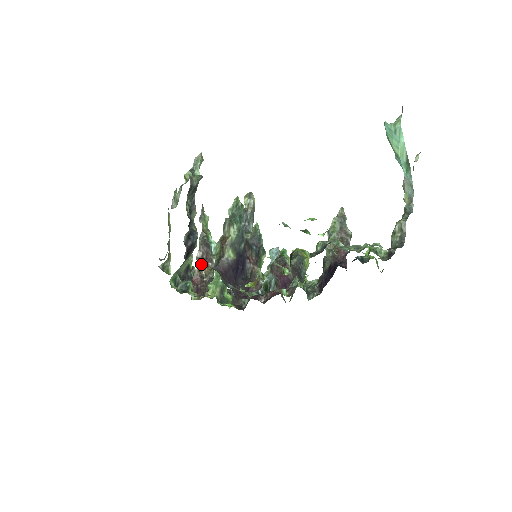
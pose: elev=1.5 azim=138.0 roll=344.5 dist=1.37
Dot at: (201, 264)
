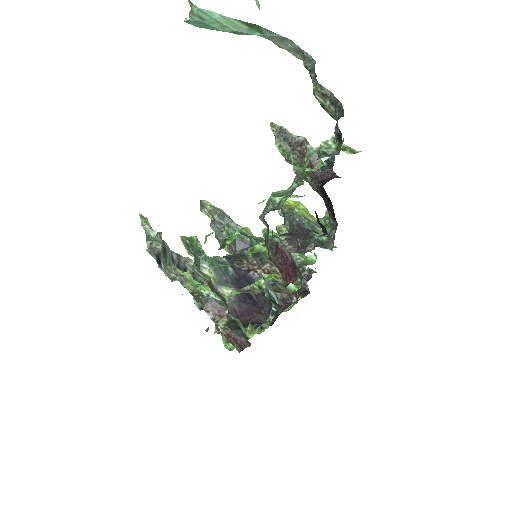
Dot at: (221, 321)
